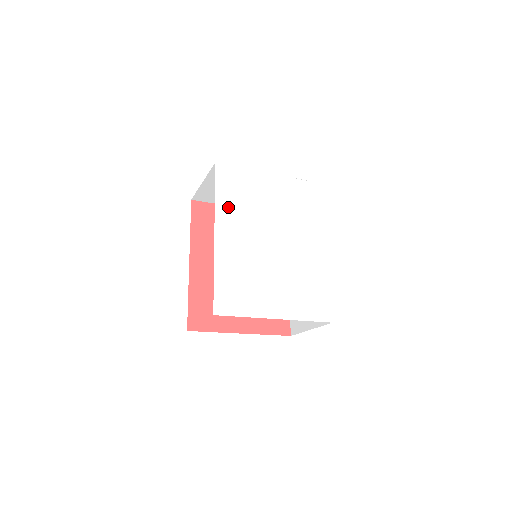
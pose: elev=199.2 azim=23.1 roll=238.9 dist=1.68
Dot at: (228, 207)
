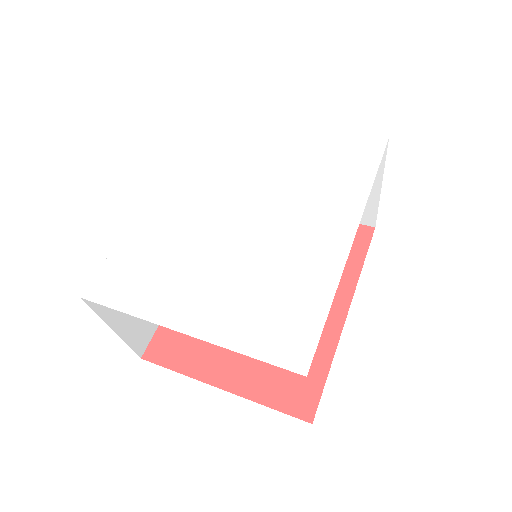
Dot at: (194, 159)
